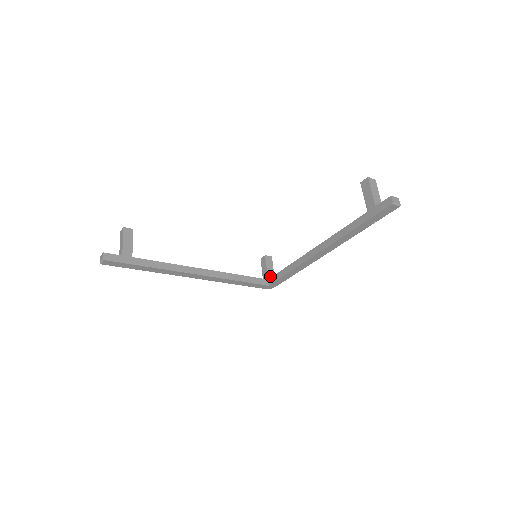
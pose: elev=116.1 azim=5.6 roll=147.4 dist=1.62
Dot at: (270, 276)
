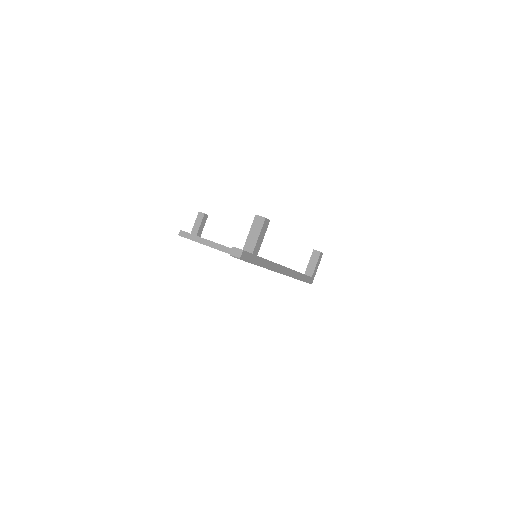
Dot at: (308, 272)
